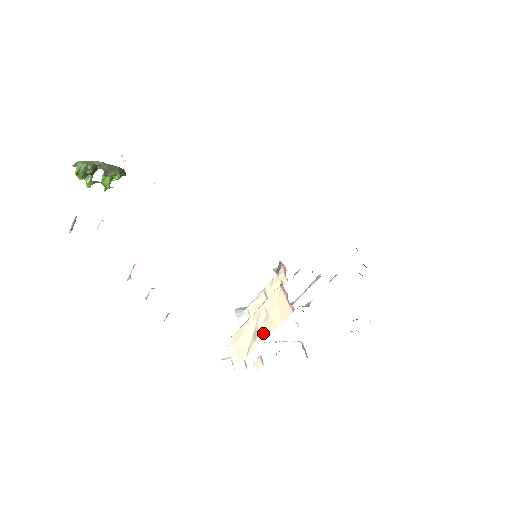
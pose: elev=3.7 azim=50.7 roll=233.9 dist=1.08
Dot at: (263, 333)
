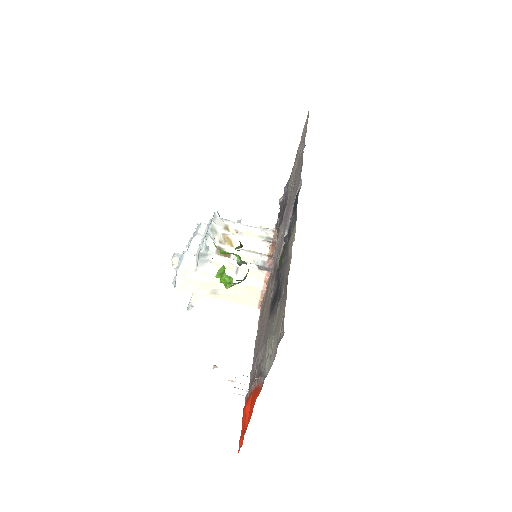
Dot at: (222, 296)
